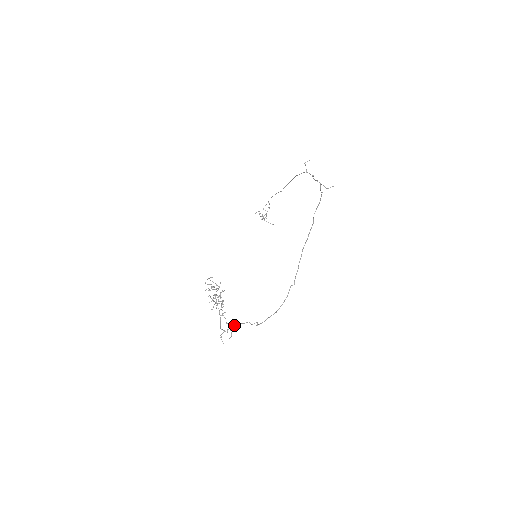
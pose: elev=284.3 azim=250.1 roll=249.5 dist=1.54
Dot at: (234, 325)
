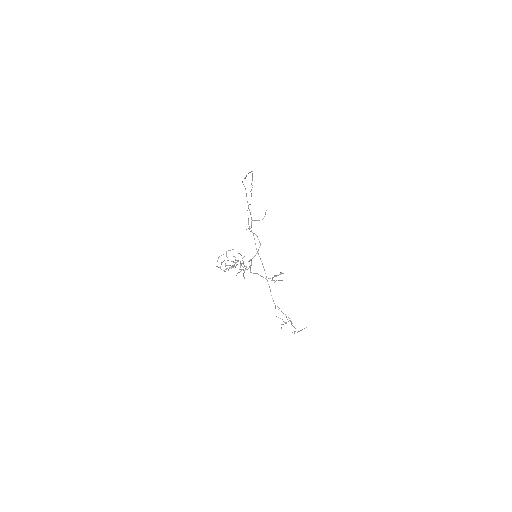
Dot at: occluded
